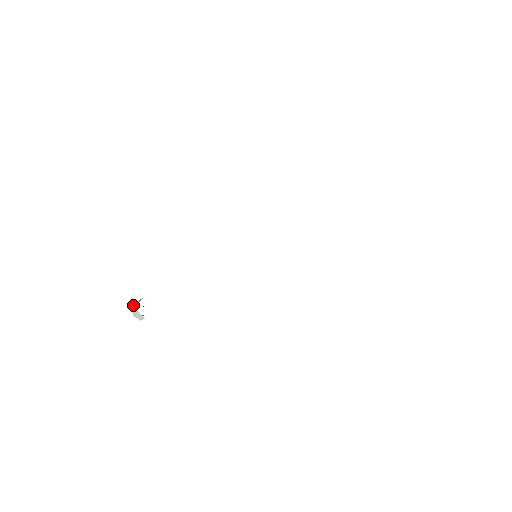
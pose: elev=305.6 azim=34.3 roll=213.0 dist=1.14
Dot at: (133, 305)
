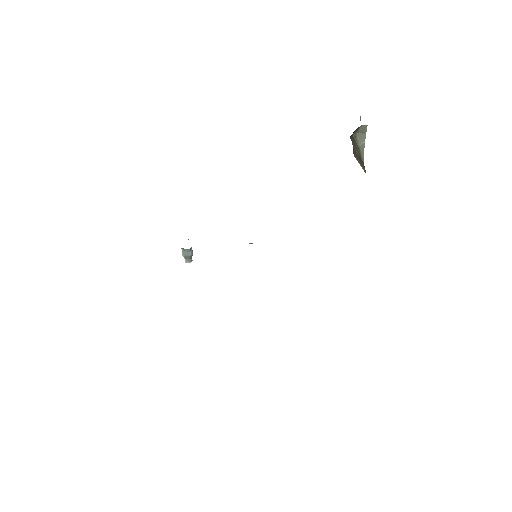
Dot at: occluded
